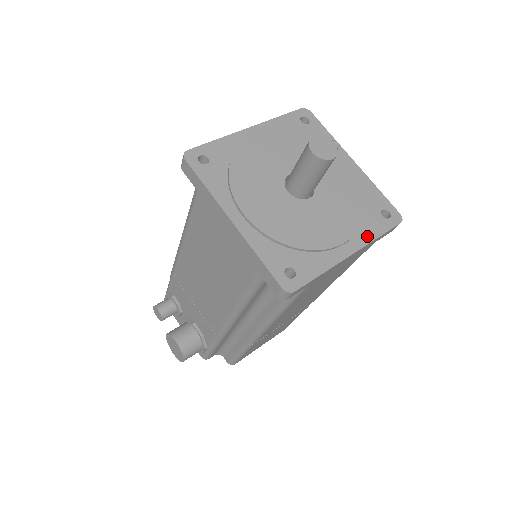
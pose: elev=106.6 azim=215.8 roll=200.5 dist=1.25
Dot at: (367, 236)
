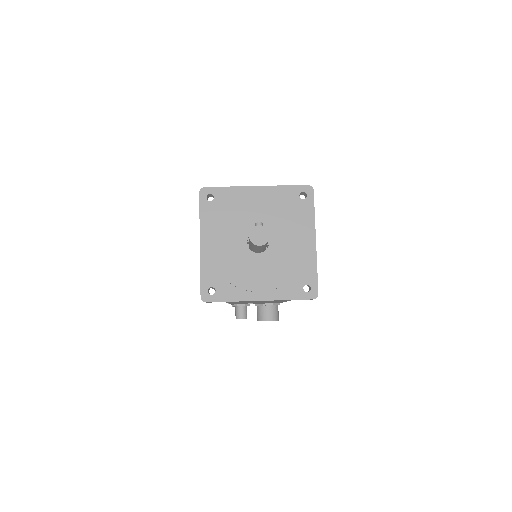
Dot at: (310, 222)
